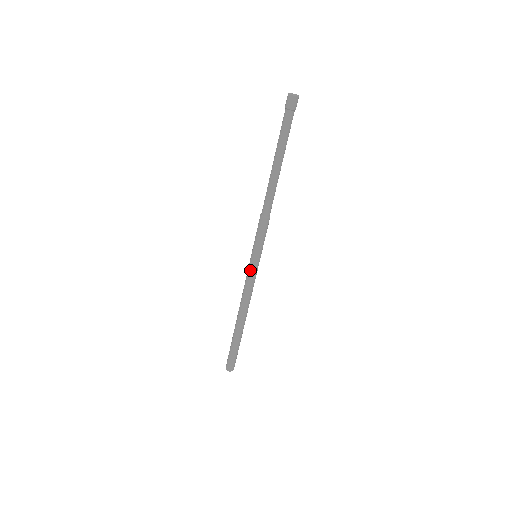
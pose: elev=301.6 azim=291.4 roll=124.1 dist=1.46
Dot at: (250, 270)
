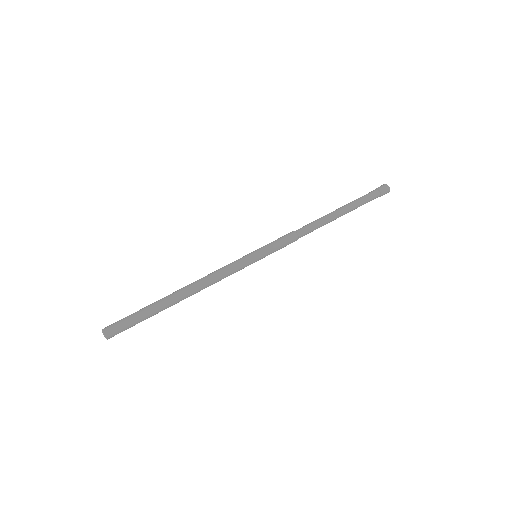
Dot at: (240, 258)
